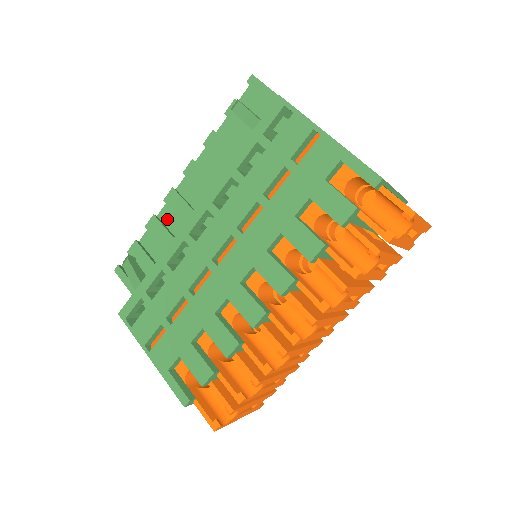
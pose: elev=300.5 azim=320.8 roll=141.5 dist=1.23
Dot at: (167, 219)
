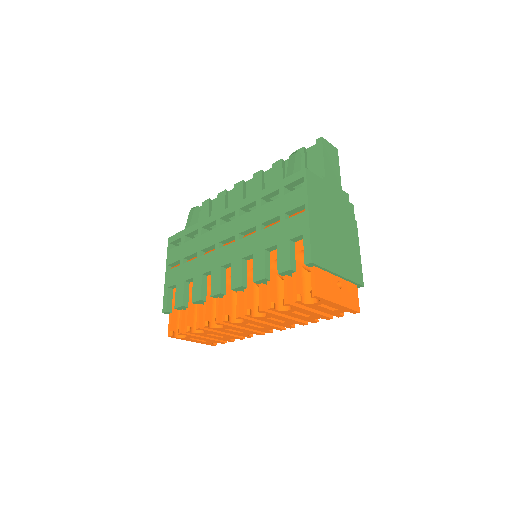
Dot at: (231, 197)
